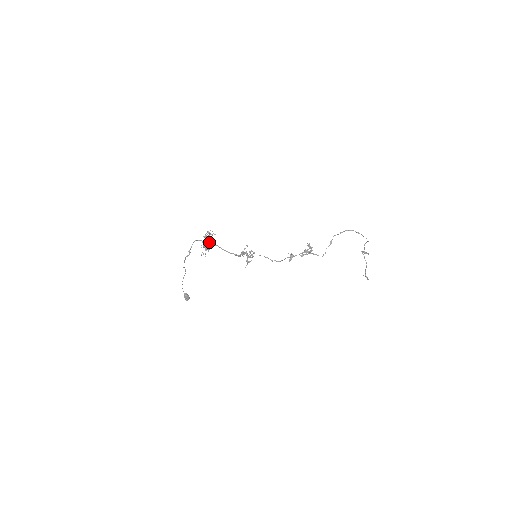
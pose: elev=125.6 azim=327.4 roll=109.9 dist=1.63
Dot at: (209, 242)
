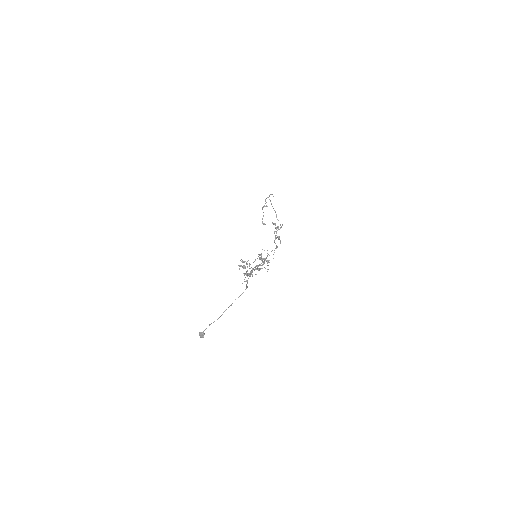
Dot at: (253, 268)
